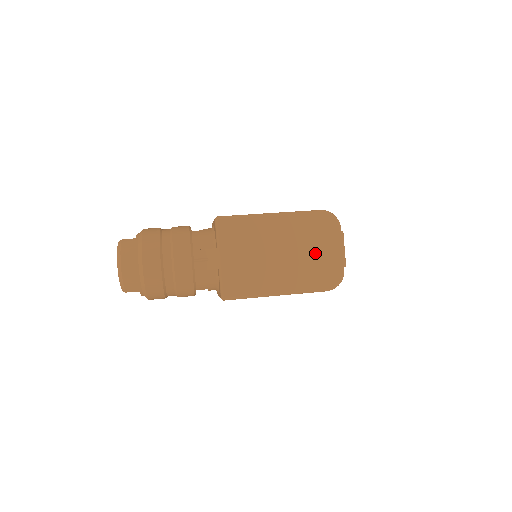
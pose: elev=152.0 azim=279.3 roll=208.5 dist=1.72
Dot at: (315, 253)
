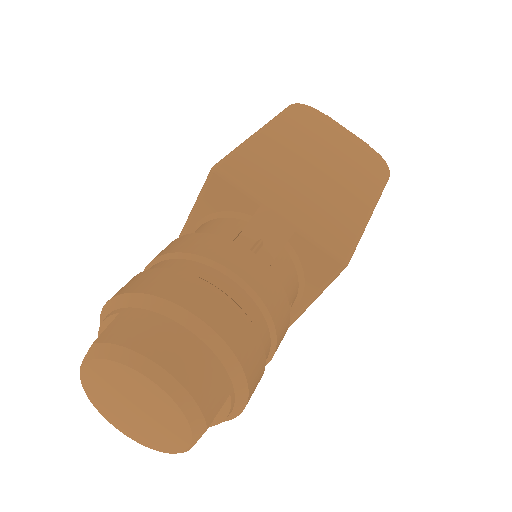
Dot at: (339, 146)
